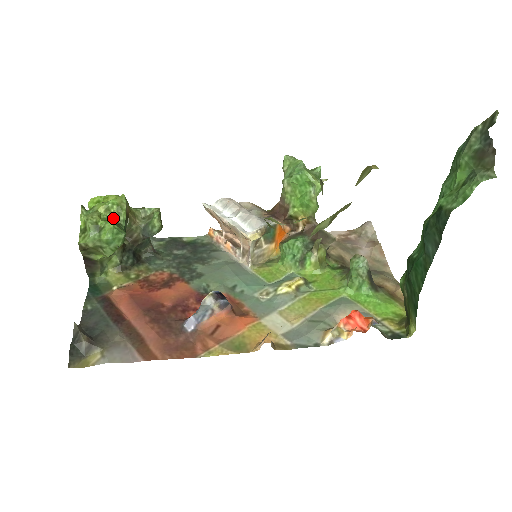
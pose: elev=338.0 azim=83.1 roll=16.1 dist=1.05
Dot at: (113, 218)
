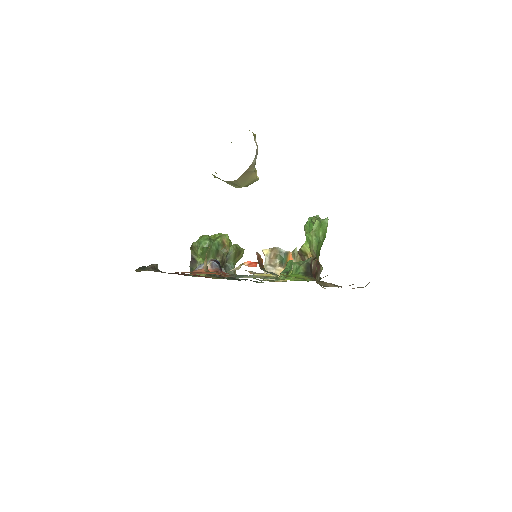
Dot at: (214, 239)
